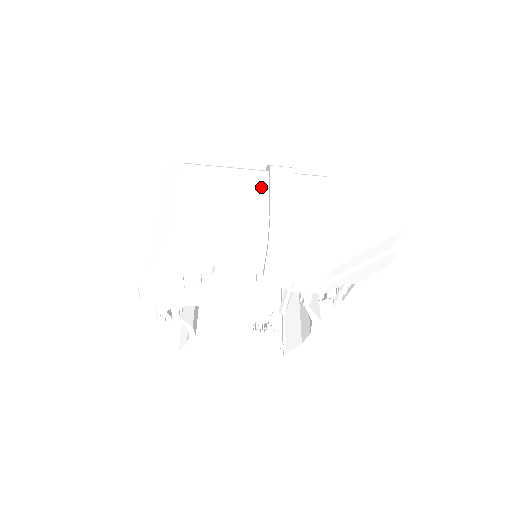
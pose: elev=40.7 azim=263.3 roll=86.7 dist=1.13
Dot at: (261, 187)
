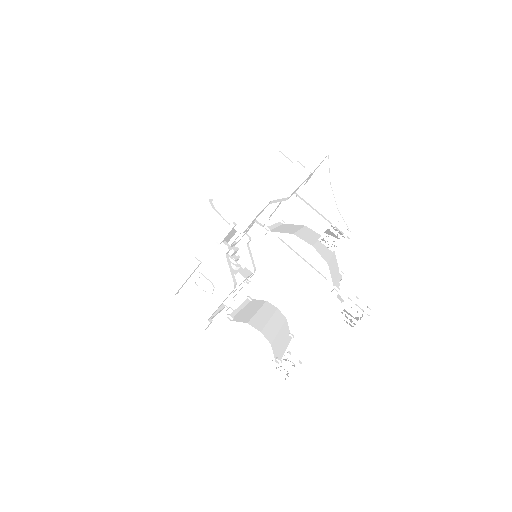
Dot at: occluded
